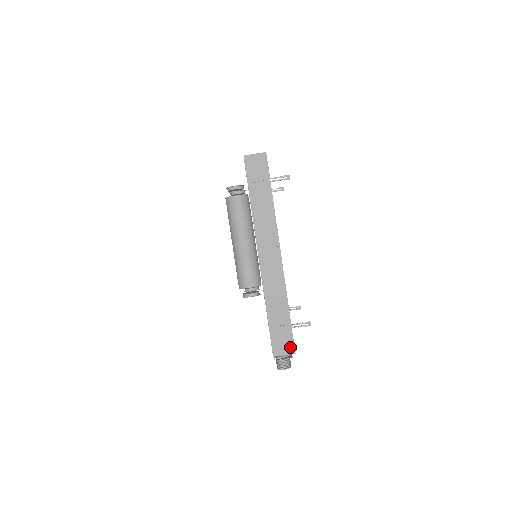
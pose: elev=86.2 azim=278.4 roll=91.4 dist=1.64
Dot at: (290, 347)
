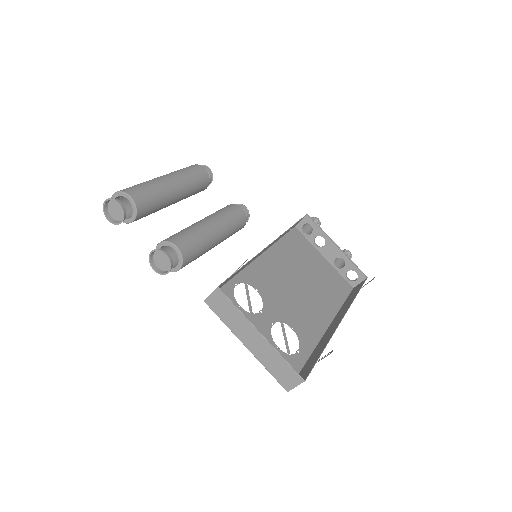
Dot at: (363, 282)
